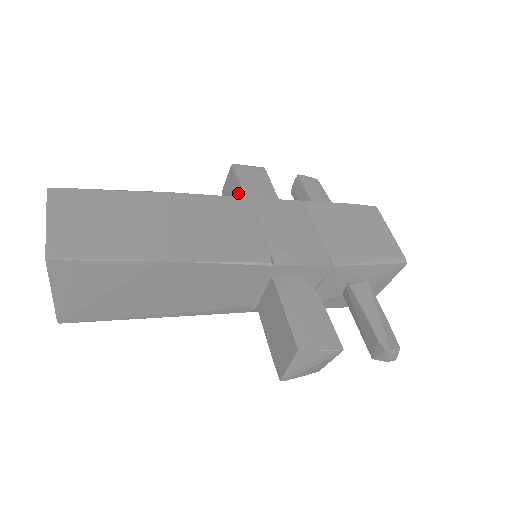
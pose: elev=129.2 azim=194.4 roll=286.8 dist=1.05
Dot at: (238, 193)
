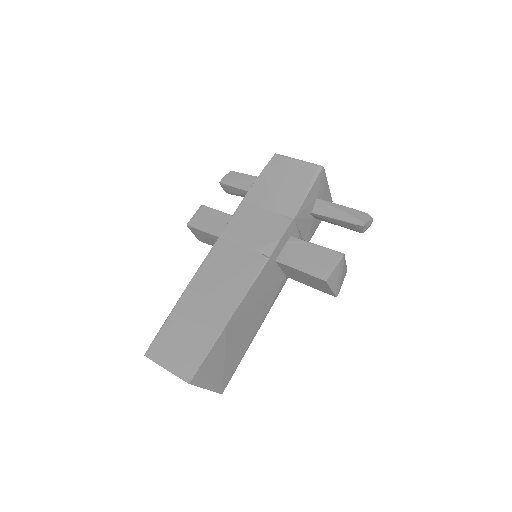
Dot at: (209, 236)
